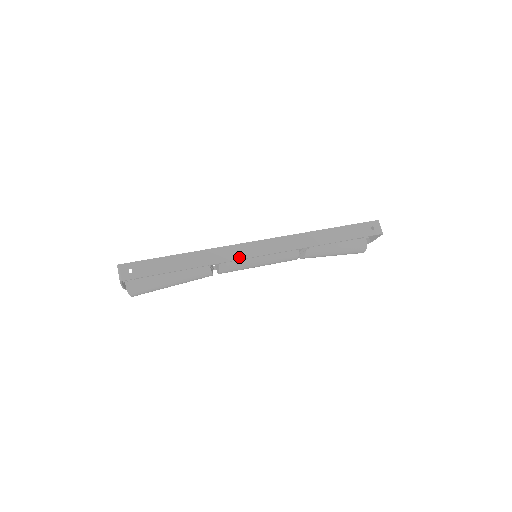
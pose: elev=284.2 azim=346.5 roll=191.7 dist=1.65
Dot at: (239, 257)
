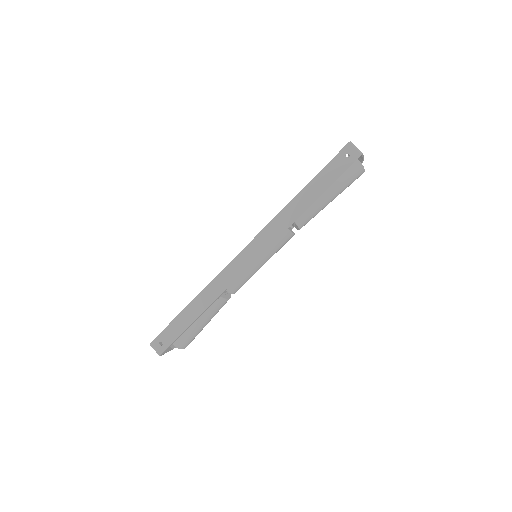
Dot at: (236, 276)
